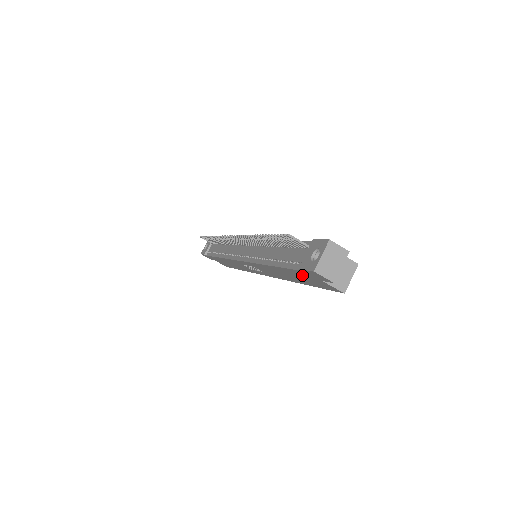
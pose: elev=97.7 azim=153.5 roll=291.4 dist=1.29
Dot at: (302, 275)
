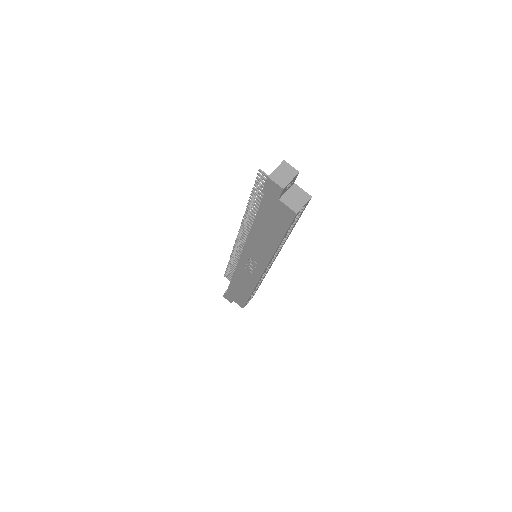
Dot at: (269, 209)
